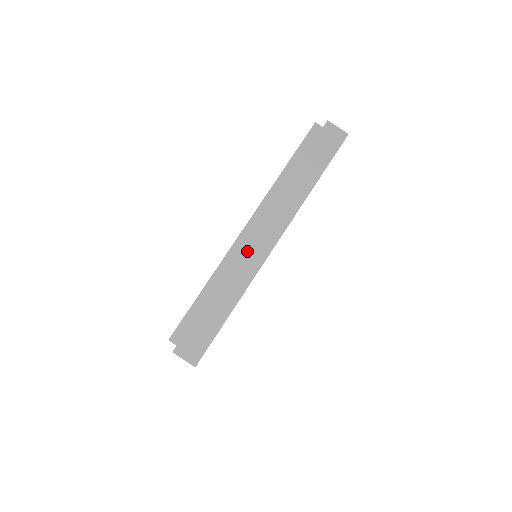
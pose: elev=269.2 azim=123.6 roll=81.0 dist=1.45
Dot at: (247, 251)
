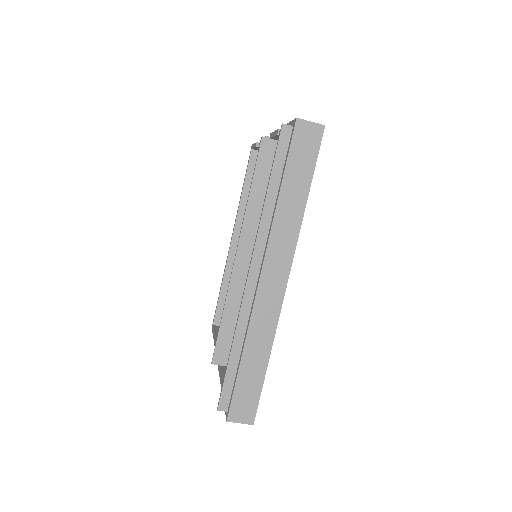
Dot at: (261, 300)
